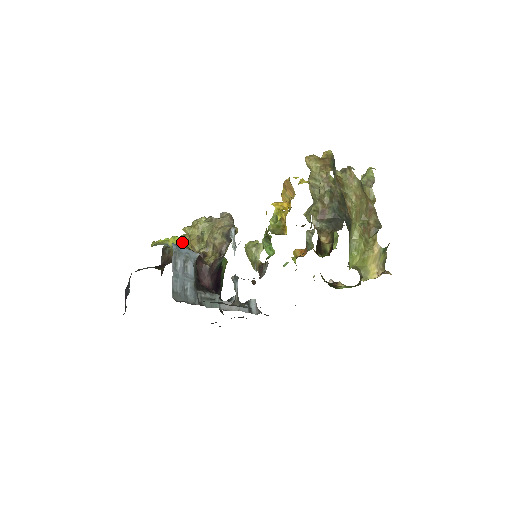
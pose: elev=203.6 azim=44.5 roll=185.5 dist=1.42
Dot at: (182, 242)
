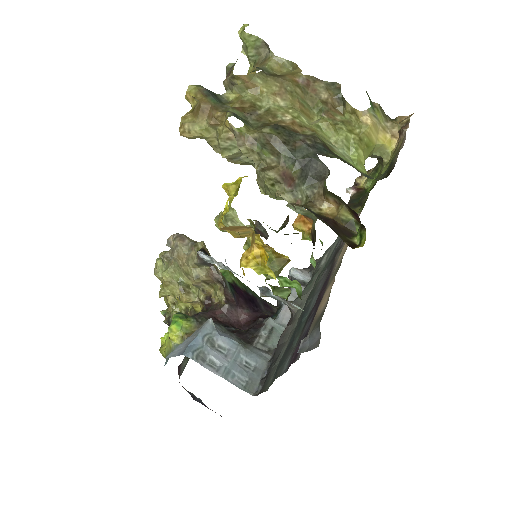
Dot at: (182, 325)
